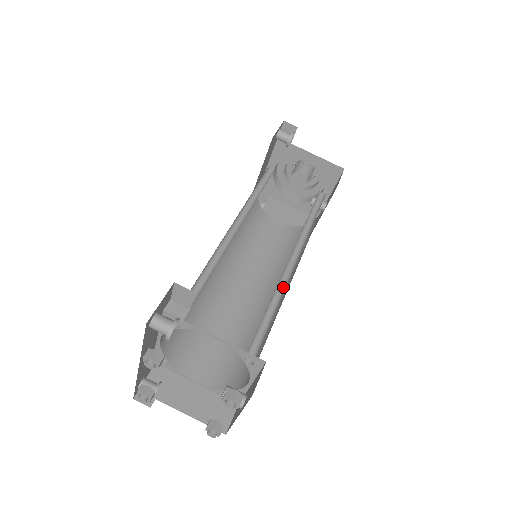
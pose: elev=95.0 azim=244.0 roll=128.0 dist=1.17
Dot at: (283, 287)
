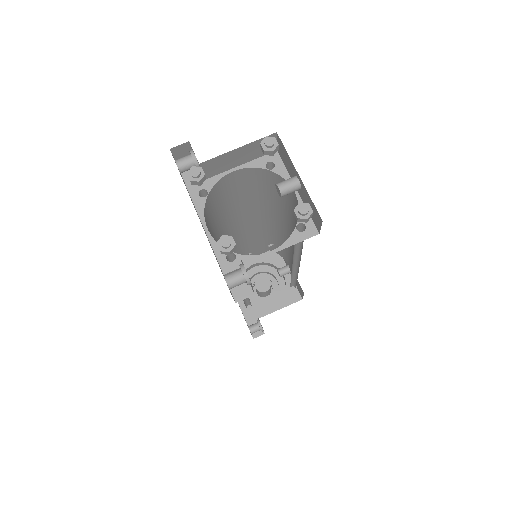
Dot at: occluded
